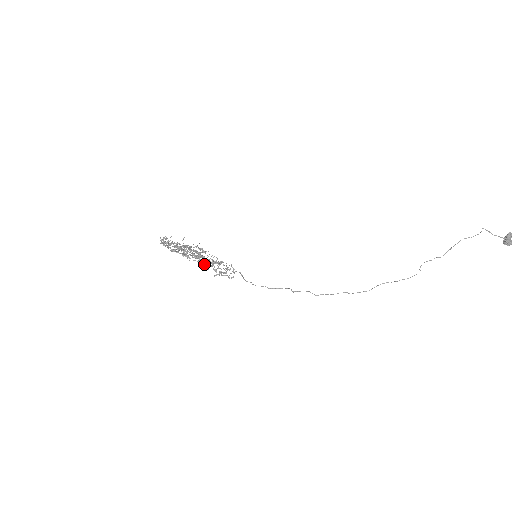
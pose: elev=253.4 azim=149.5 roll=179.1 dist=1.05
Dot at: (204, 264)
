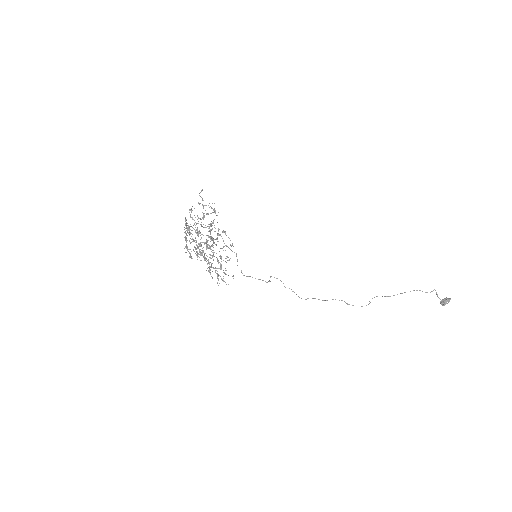
Dot at: occluded
